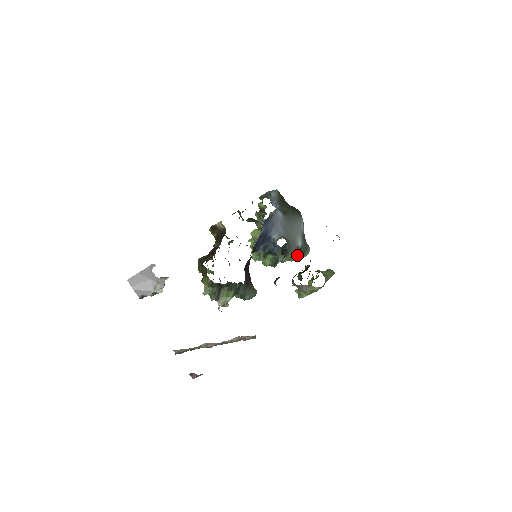
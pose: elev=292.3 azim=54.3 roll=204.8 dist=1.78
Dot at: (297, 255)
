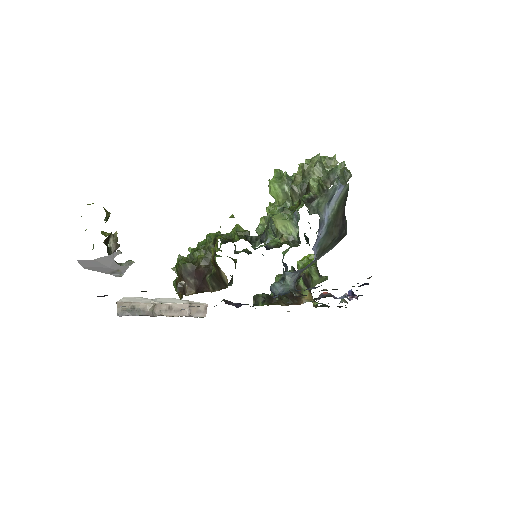
Dot at: occluded
